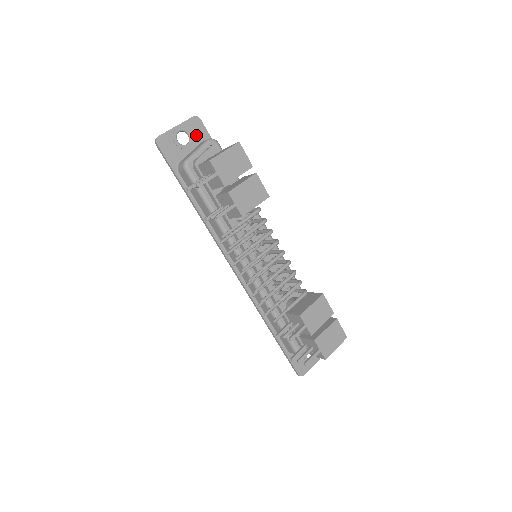
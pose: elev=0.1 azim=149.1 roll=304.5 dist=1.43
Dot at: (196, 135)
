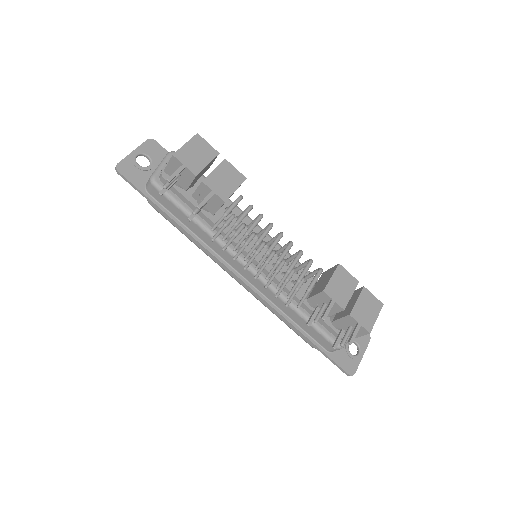
Dot at: (155, 156)
